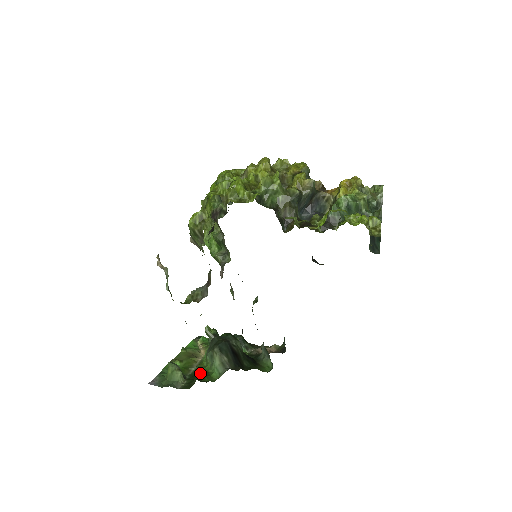
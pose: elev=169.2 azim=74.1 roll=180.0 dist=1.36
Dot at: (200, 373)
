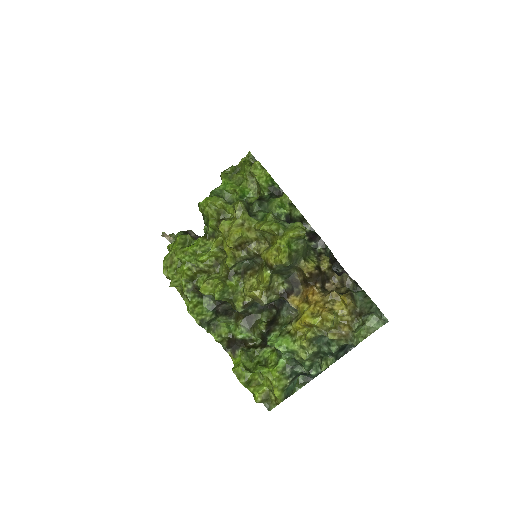
Dot at: occluded
